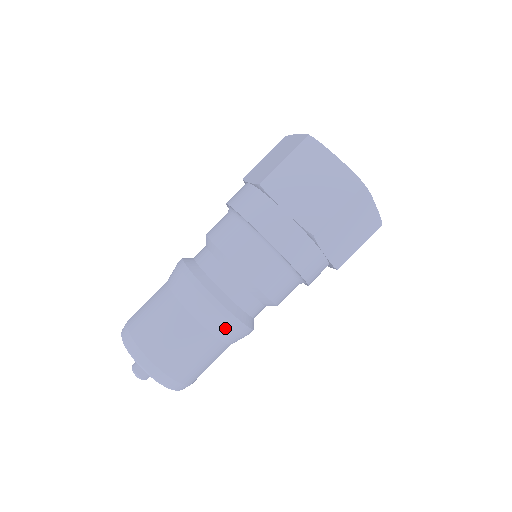
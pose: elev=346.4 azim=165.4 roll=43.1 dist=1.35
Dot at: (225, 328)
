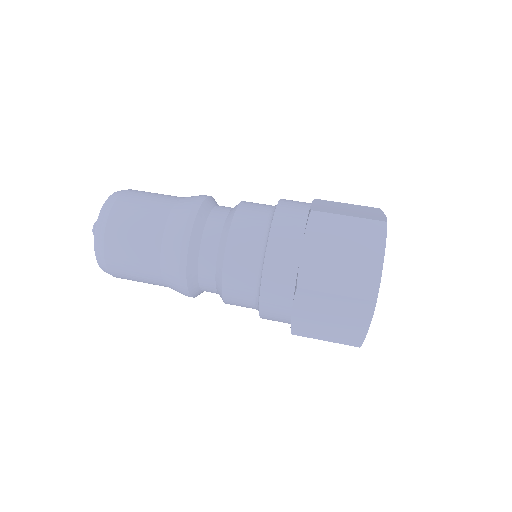
Dot at: (181, 217)
